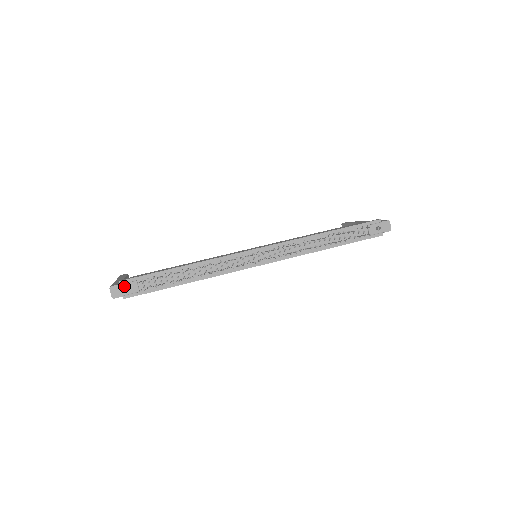
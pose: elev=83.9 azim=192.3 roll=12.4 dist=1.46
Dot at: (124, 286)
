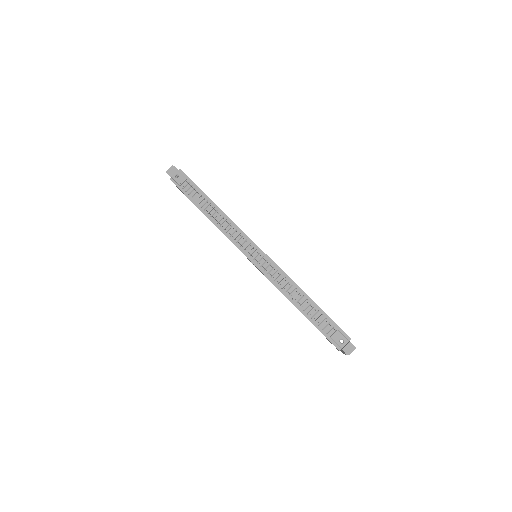
Dot at: (178, 173)
